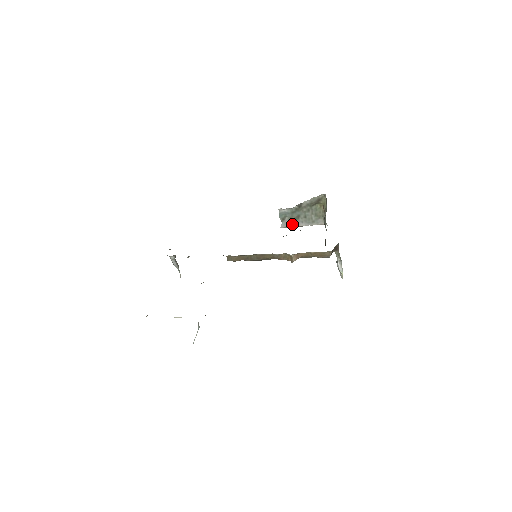
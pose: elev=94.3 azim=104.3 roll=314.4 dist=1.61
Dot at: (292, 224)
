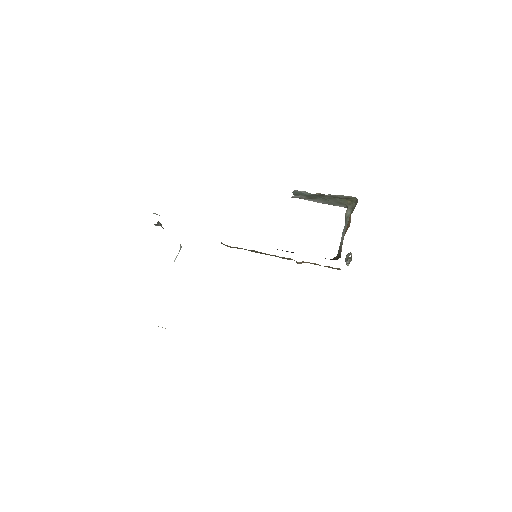
Dot at: (306, 199)
